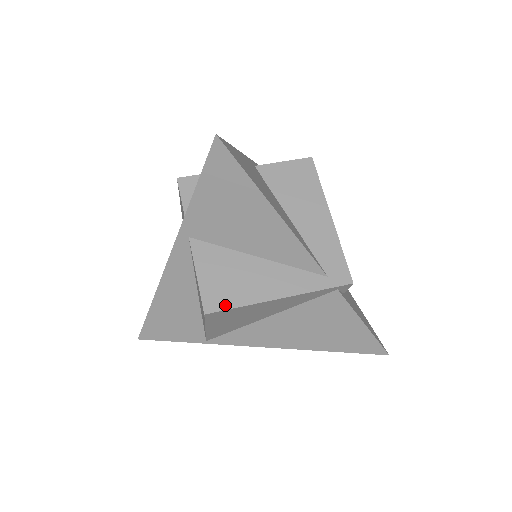
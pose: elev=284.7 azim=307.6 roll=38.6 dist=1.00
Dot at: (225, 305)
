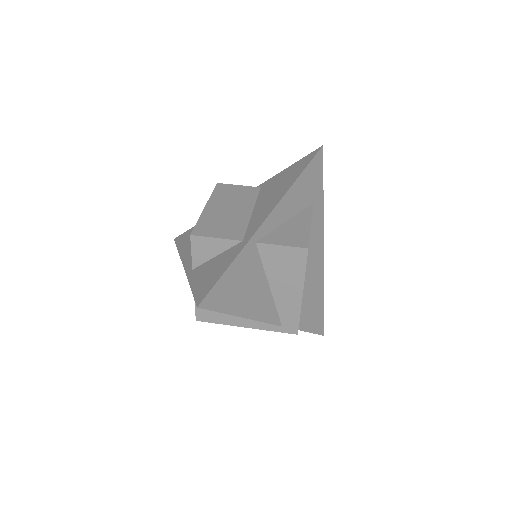
Dot at: (210, 320)
